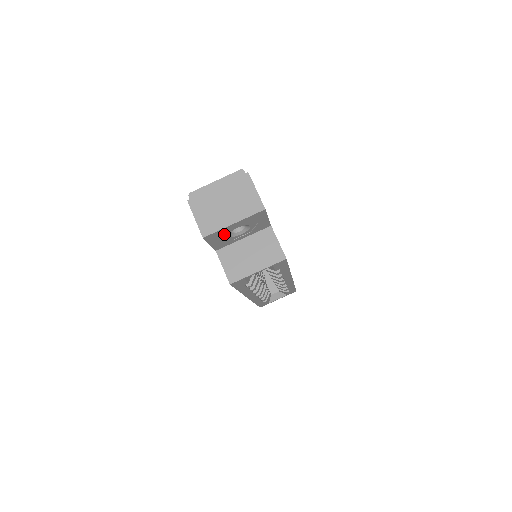
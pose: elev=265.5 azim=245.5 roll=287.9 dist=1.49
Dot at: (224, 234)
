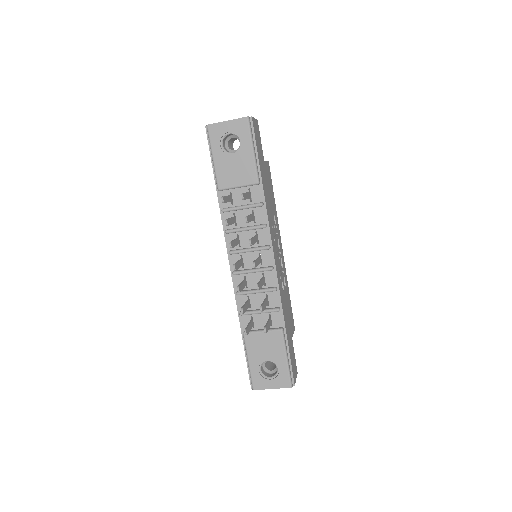
Dot at: occluded
